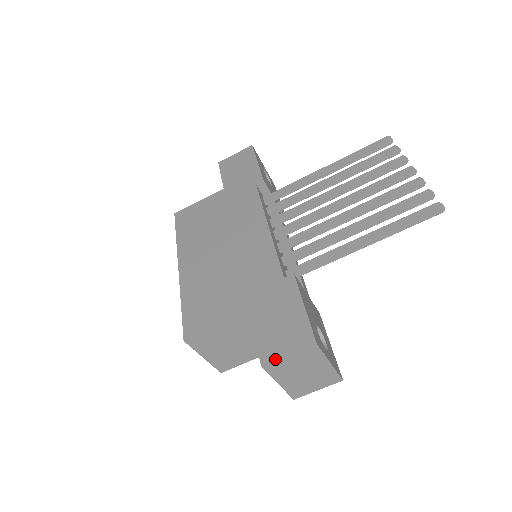
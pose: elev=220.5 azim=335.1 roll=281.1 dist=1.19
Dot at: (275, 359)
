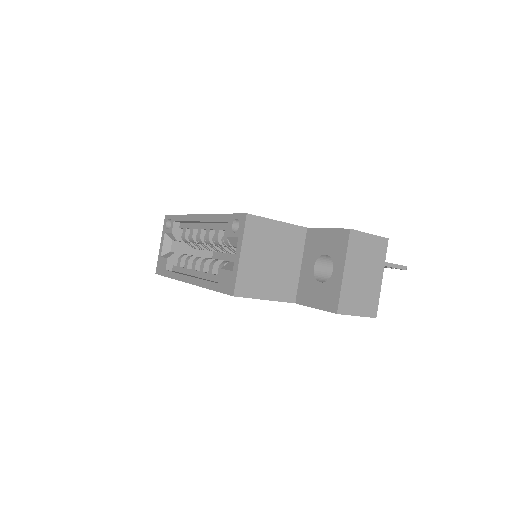
Dot at: (360, 231)
